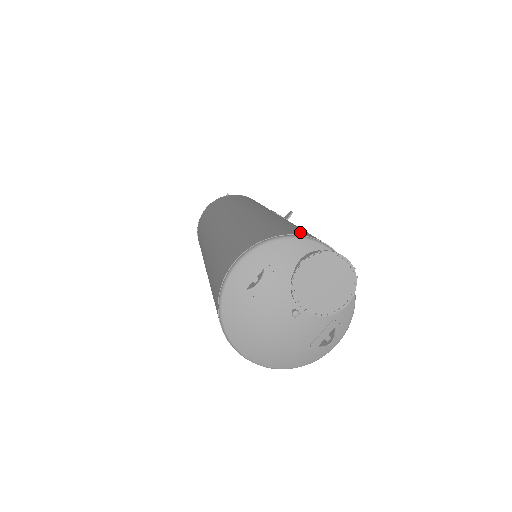
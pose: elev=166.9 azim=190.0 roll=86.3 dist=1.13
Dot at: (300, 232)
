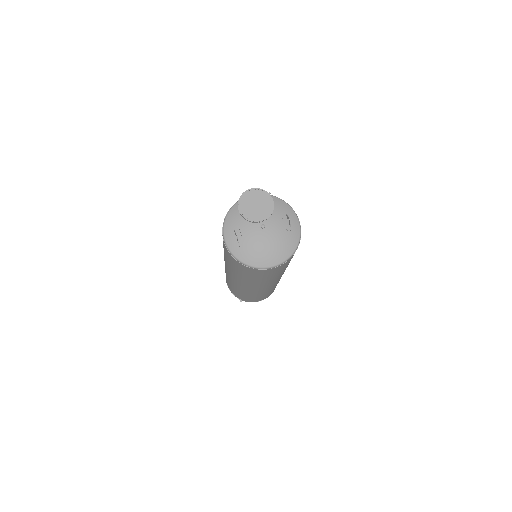
Dot at: occluded
